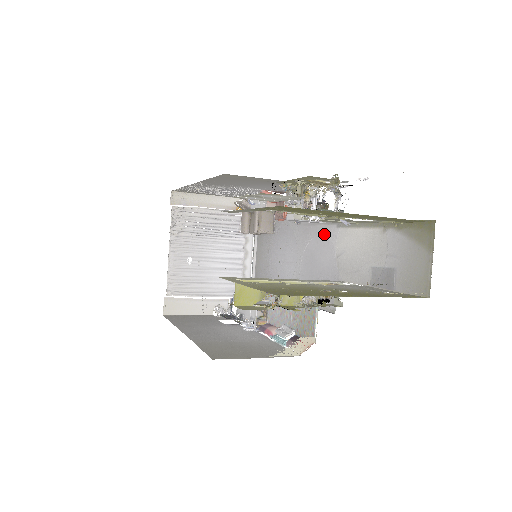
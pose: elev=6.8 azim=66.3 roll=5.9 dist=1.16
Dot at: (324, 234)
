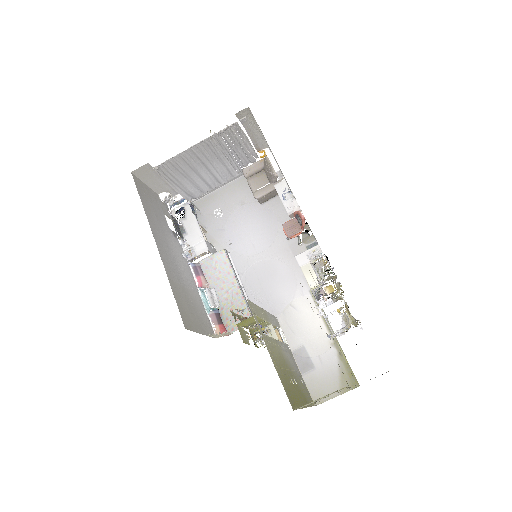
Dot at: (297, 278)
